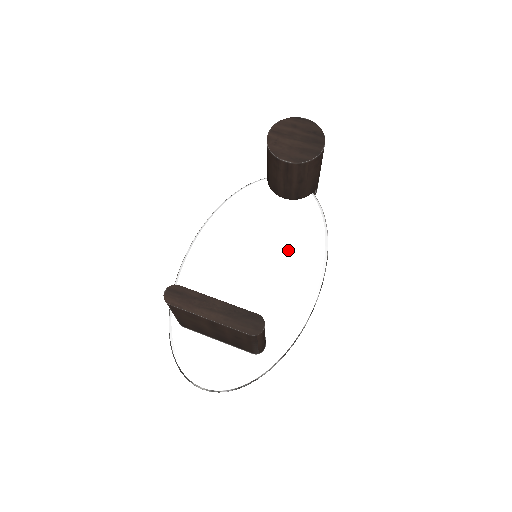
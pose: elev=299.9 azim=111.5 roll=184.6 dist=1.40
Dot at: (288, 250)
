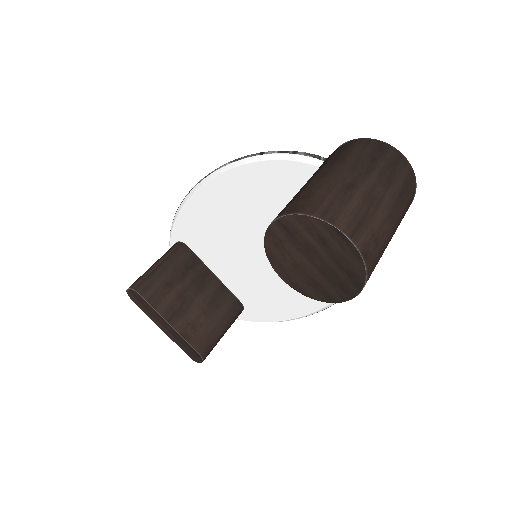
Dot at: occluded
